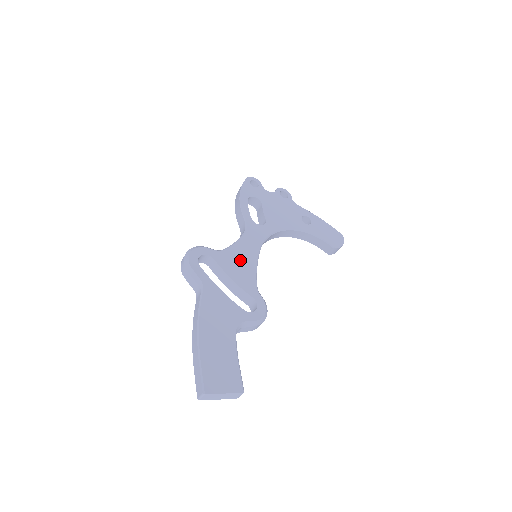
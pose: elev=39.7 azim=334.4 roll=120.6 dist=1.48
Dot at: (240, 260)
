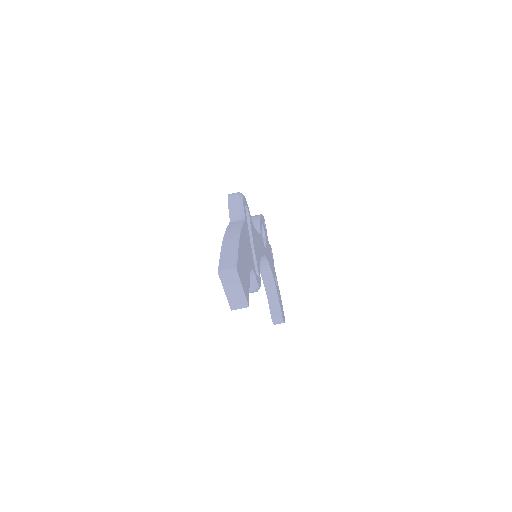
Dot at: (257, 242)
